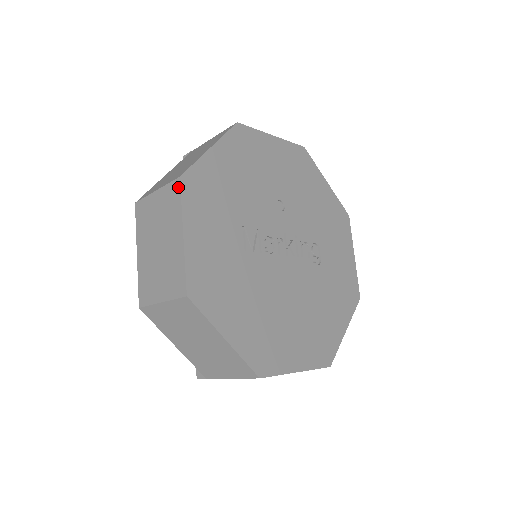
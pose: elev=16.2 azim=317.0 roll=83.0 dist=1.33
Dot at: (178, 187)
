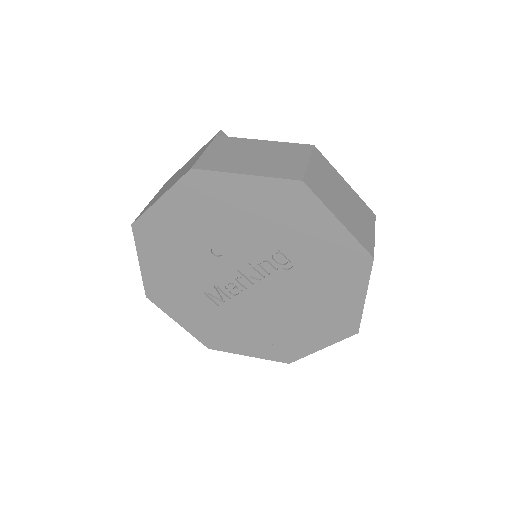
Dot at: (152, 300)
